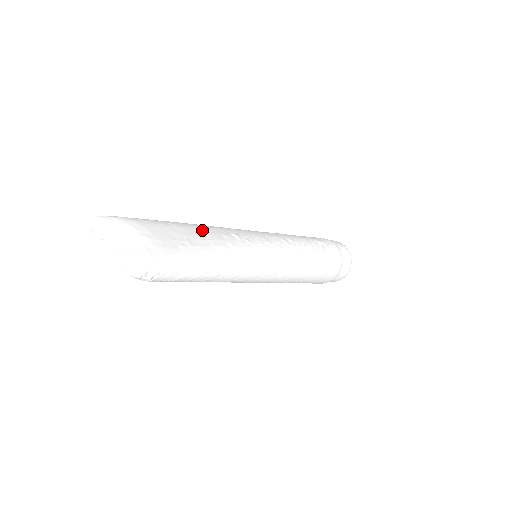
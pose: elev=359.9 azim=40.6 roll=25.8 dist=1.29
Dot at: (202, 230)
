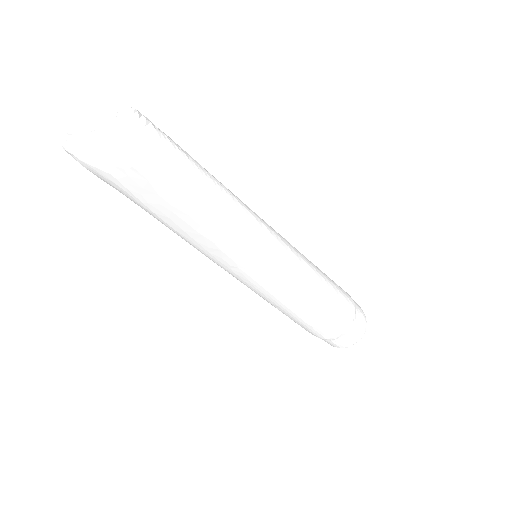
Dot at: occluded
